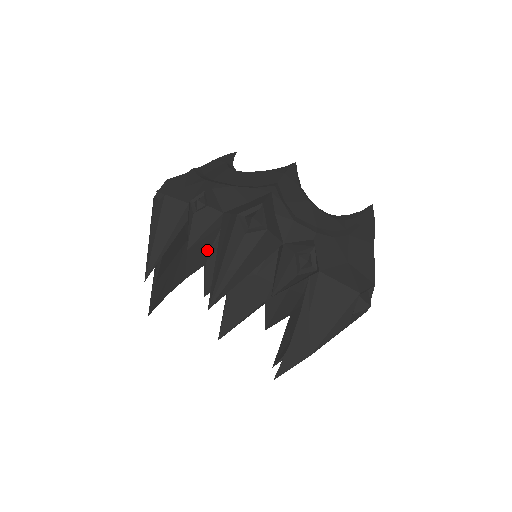
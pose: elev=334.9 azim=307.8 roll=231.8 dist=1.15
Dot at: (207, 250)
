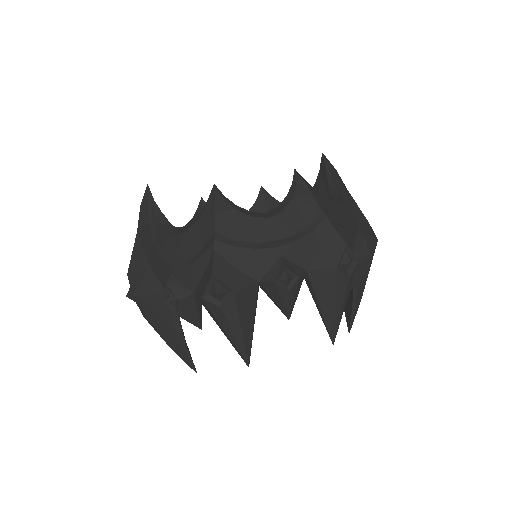
Dot at: occluded
